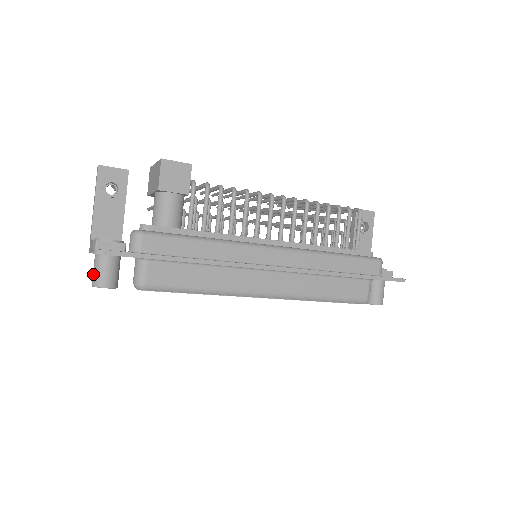
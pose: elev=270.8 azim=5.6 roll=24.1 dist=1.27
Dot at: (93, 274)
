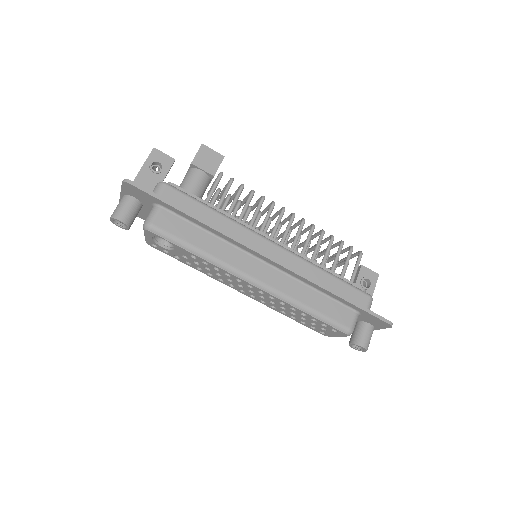
Dot at: (115, 209)
